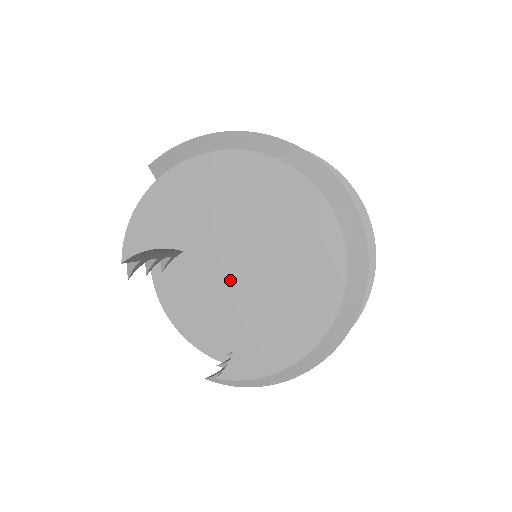
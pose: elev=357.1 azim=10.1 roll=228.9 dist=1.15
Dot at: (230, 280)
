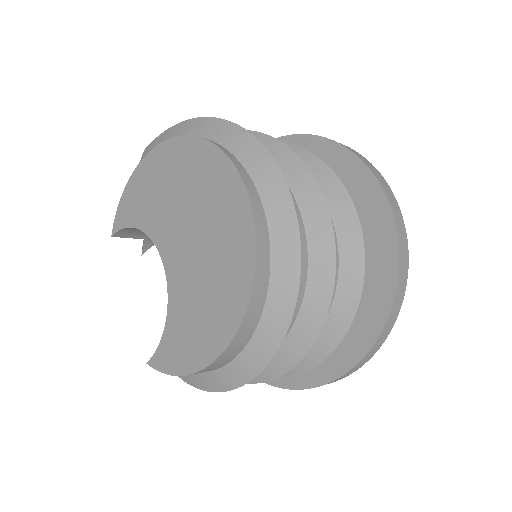
Dot at: (168, 268)
